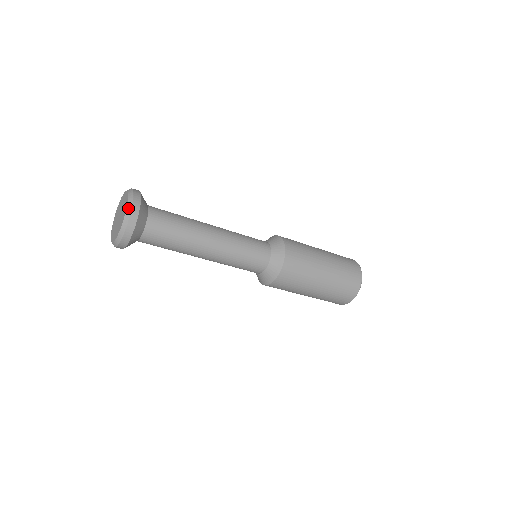
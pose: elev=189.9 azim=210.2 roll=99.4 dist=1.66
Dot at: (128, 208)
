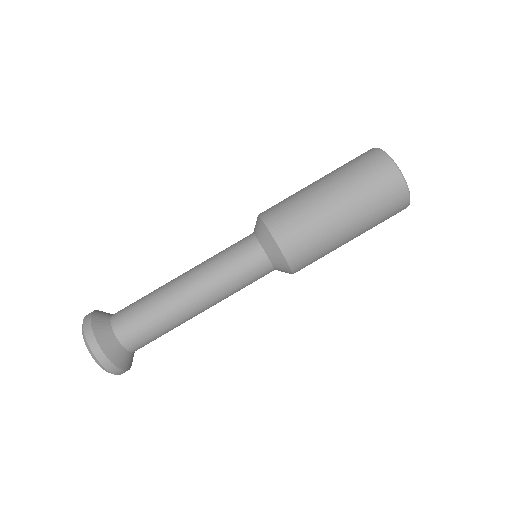
Dot at: (93, 358)
